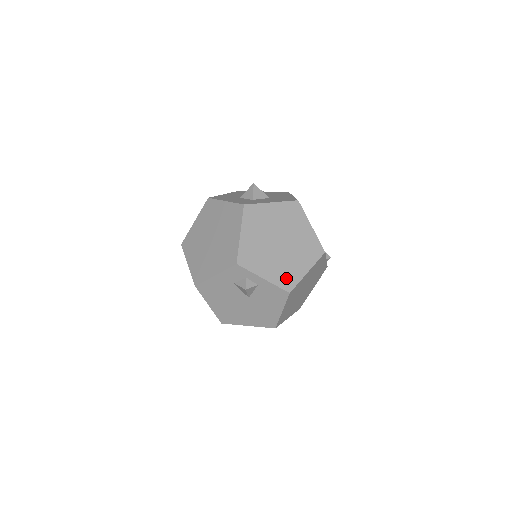
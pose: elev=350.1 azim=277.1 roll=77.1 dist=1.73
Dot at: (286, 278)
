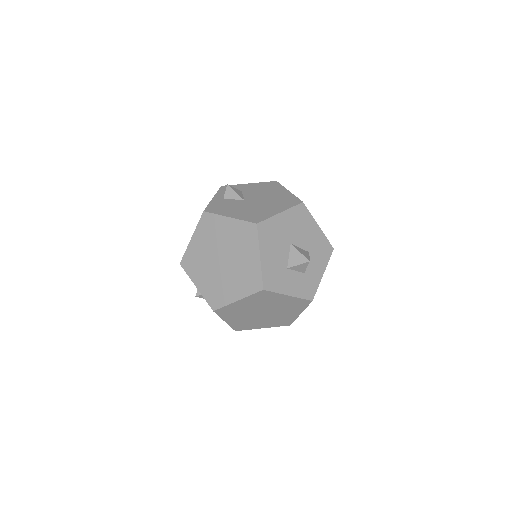
Dot at: occluded
